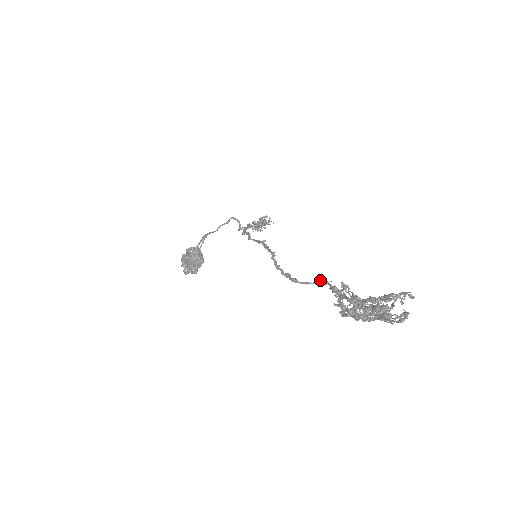
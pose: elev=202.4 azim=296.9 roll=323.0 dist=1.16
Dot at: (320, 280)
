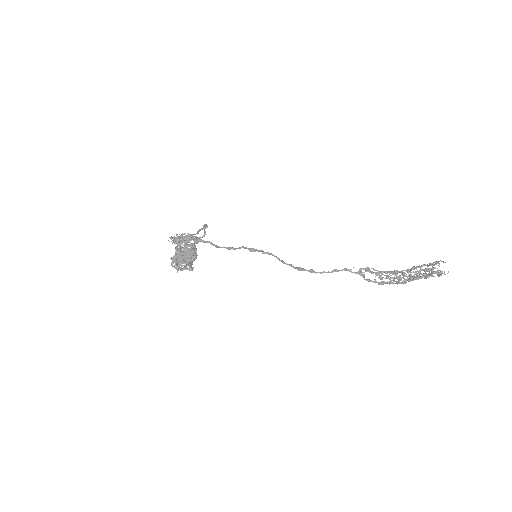
Dot at: (335, 269)
